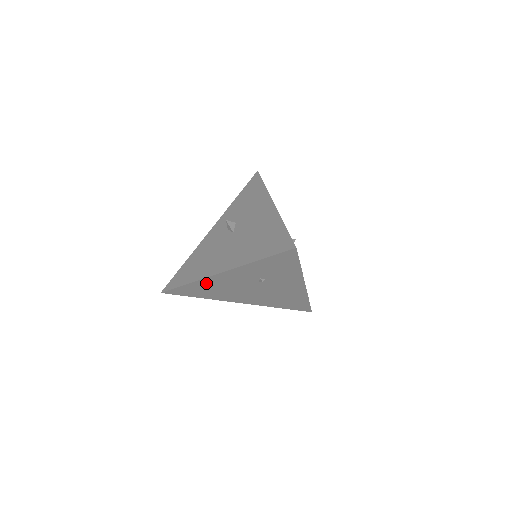
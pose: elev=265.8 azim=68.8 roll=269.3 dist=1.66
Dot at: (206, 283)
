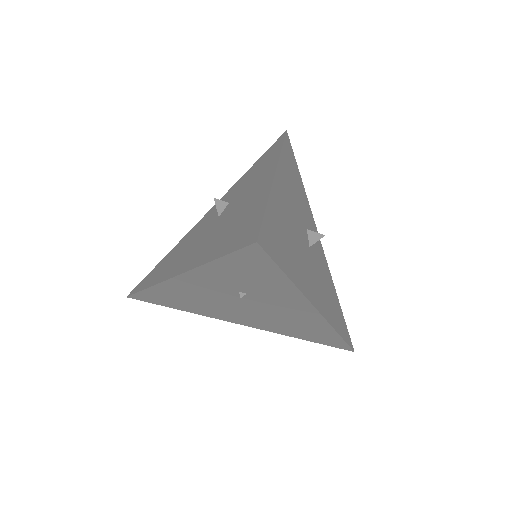
Dot at: (169, 290)
